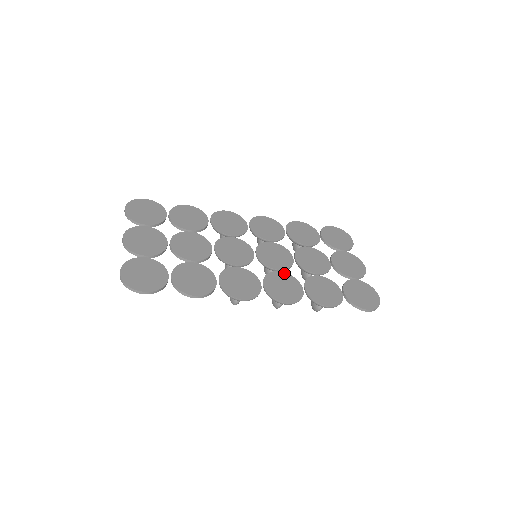
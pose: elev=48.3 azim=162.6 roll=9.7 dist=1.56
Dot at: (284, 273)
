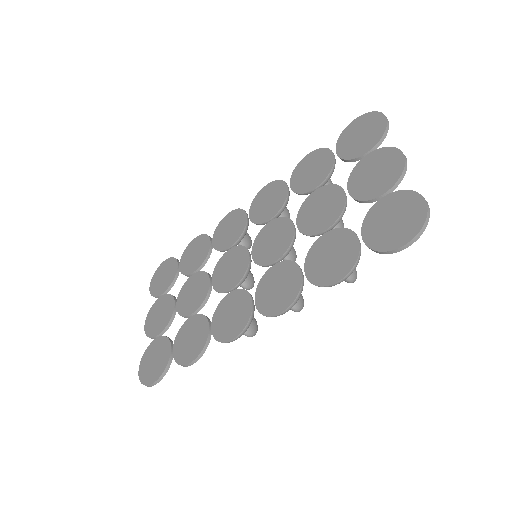
Dot at: (280, 263)
